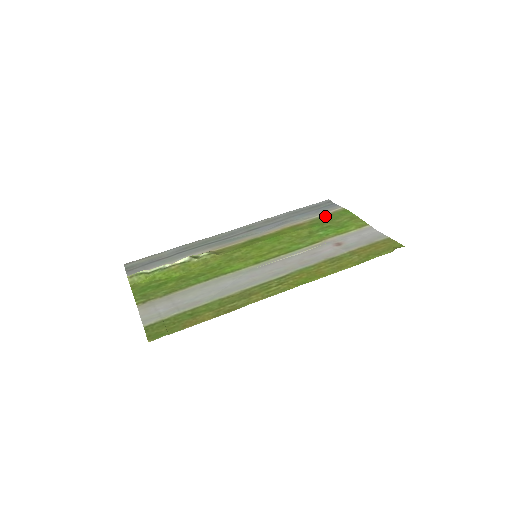
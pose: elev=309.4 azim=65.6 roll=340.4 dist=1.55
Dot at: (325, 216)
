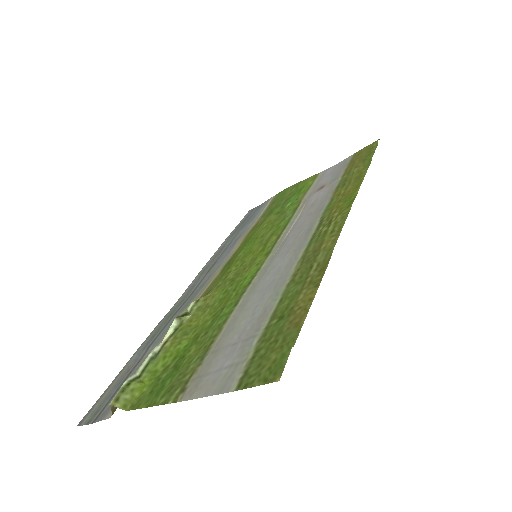
Dot at: (269, 207)
